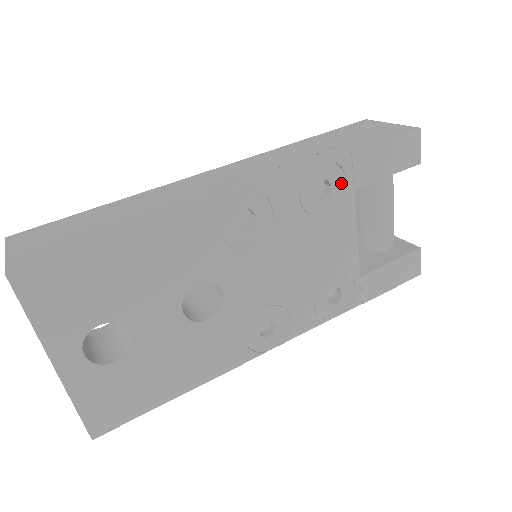
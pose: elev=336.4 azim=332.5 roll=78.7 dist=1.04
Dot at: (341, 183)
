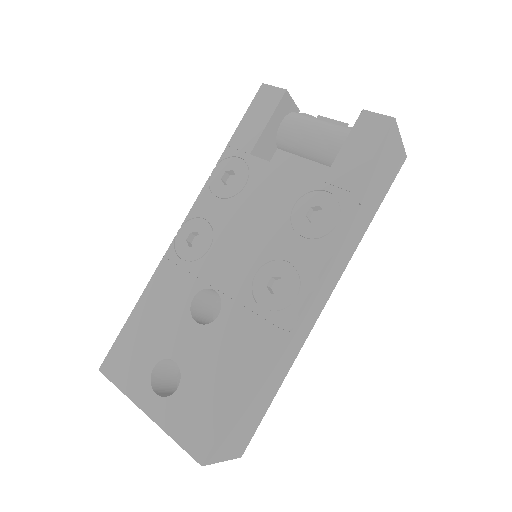
Dot at: (237, 162)
